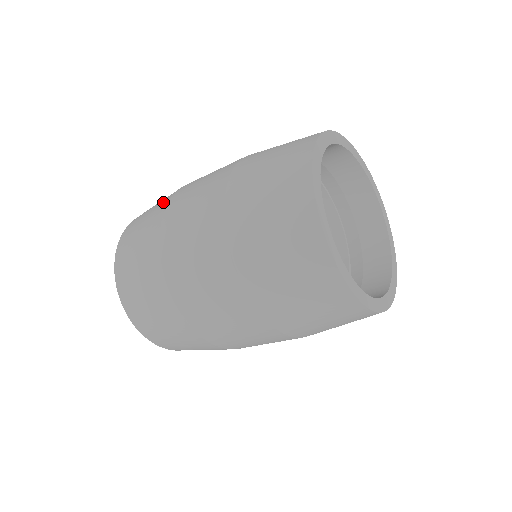
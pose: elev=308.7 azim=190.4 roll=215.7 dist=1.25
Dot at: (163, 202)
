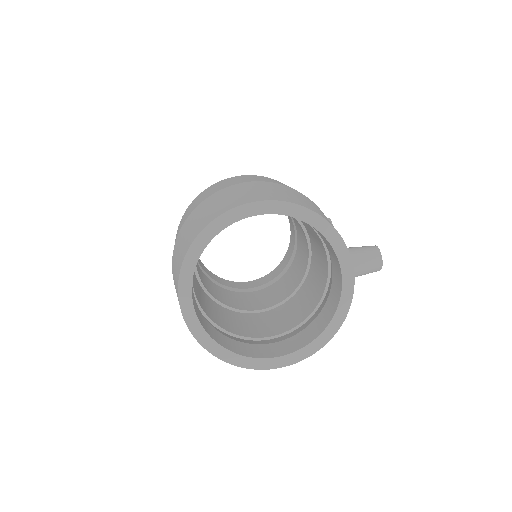
Dot at: occluded
